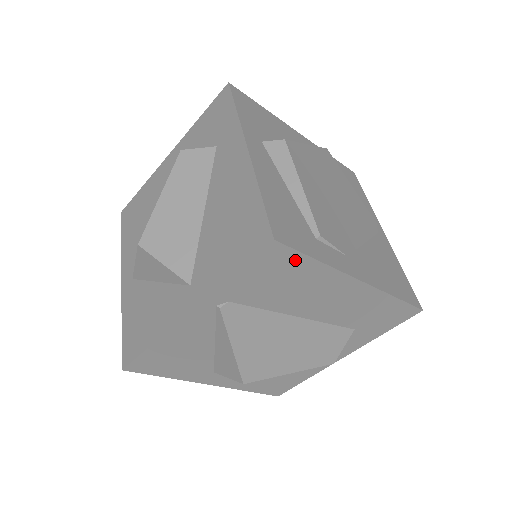
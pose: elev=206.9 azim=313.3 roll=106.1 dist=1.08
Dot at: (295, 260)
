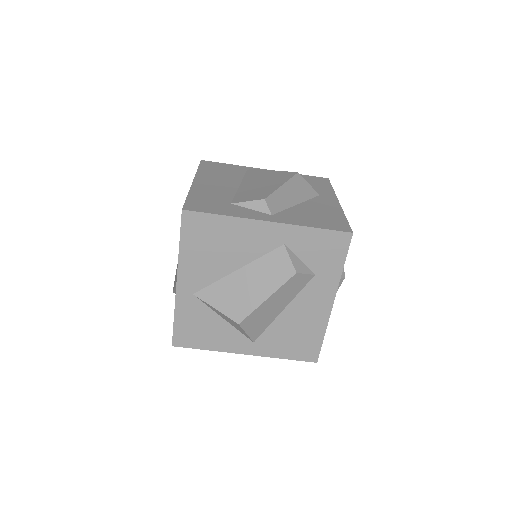
Dot at: occluded
